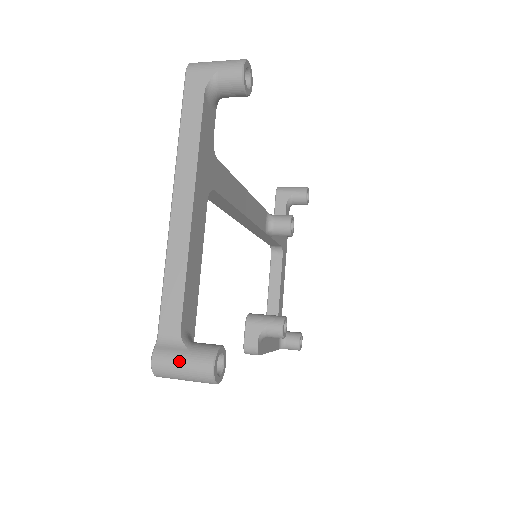
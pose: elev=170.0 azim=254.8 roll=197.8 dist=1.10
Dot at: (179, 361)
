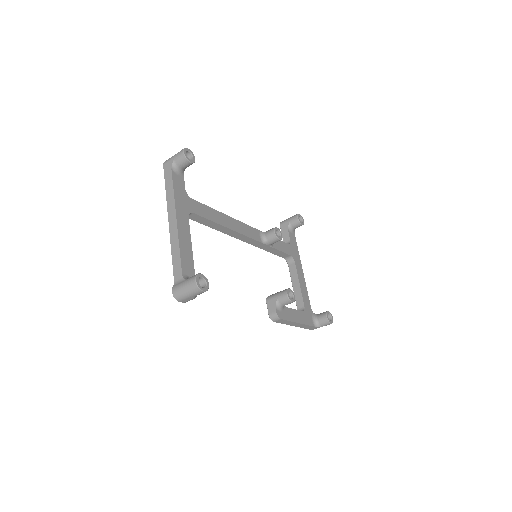
Dot at: (182, 286)
